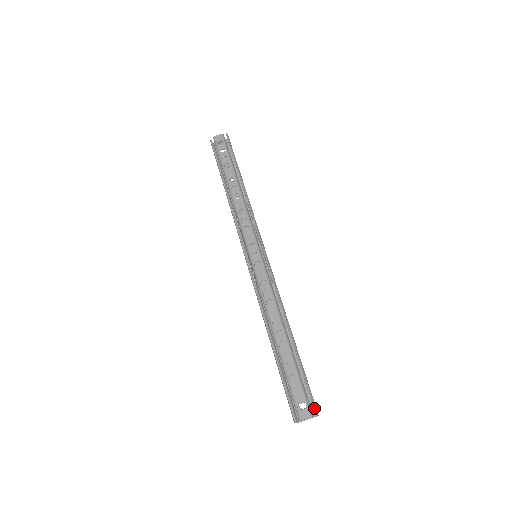
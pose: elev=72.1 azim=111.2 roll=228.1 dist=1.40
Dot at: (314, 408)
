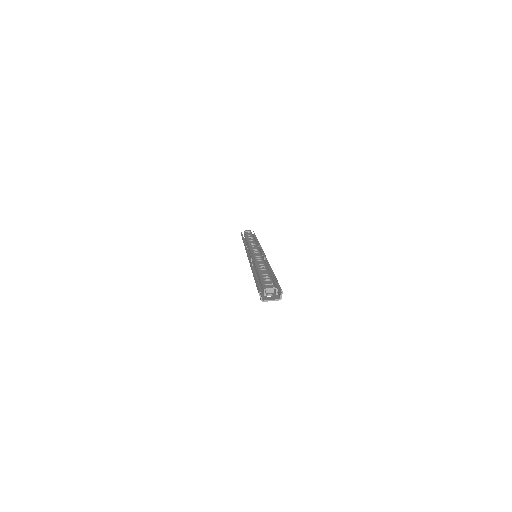
Dot at: (280, 287)
